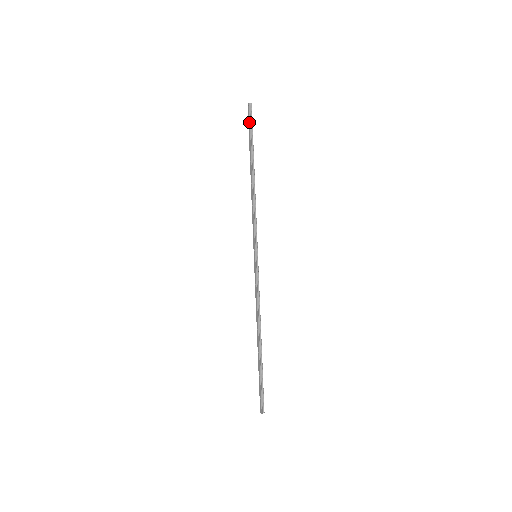
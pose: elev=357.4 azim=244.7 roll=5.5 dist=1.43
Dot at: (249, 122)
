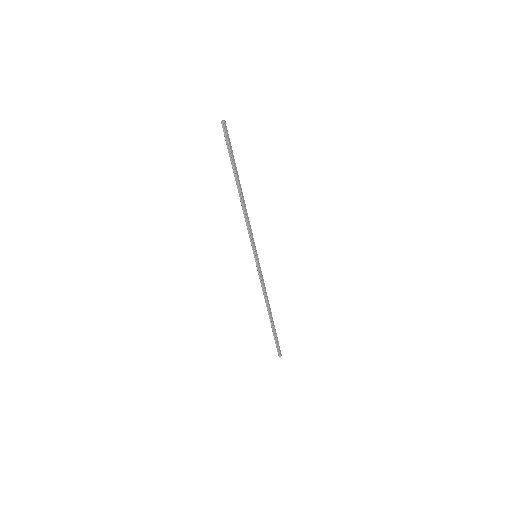
Dot at: (226, 141)
